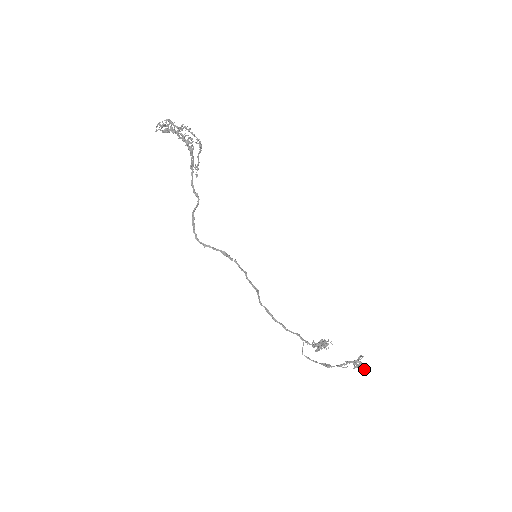
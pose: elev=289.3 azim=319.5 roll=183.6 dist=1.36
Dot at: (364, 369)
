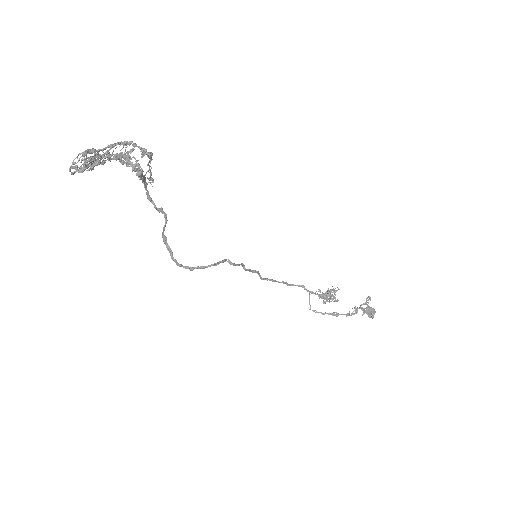
Dot at: (373, 317)
